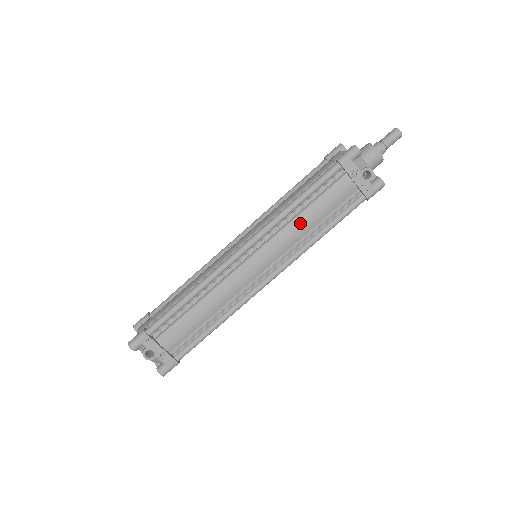
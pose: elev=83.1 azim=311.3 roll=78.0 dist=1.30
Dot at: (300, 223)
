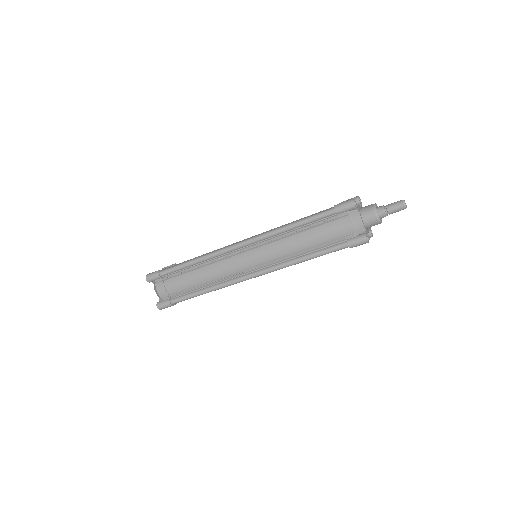
Dot at: occluded
